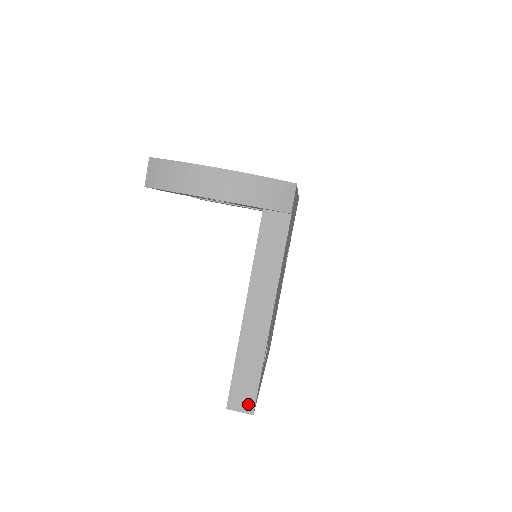
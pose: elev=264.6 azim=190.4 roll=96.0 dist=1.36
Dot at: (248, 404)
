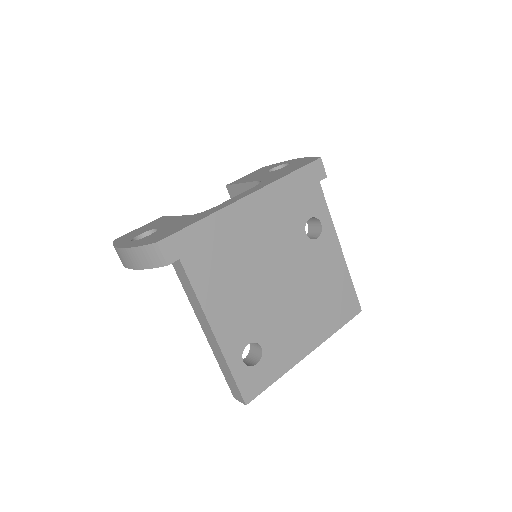
Dot at: (240, 397)
